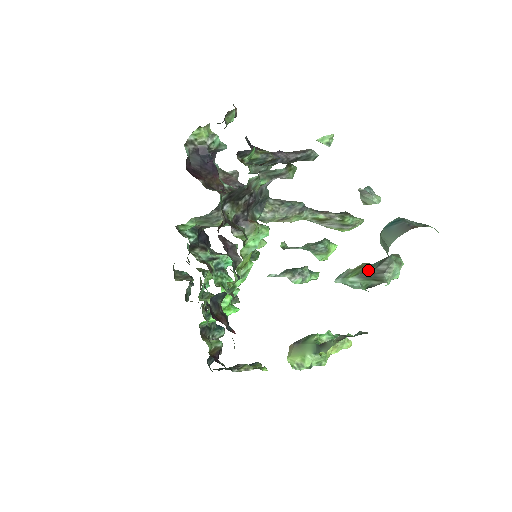
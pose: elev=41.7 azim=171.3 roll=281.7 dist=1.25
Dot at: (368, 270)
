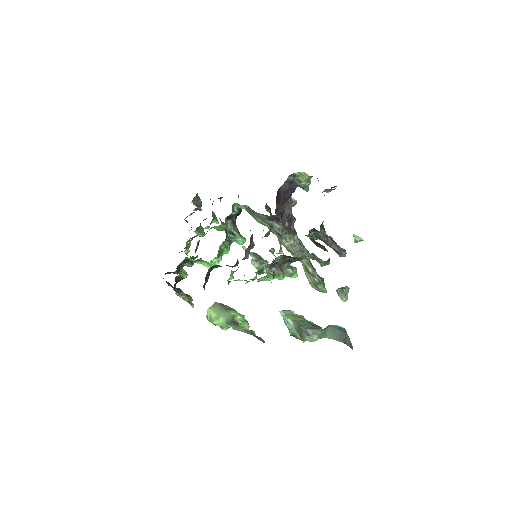
Dot at: (302, 325)
